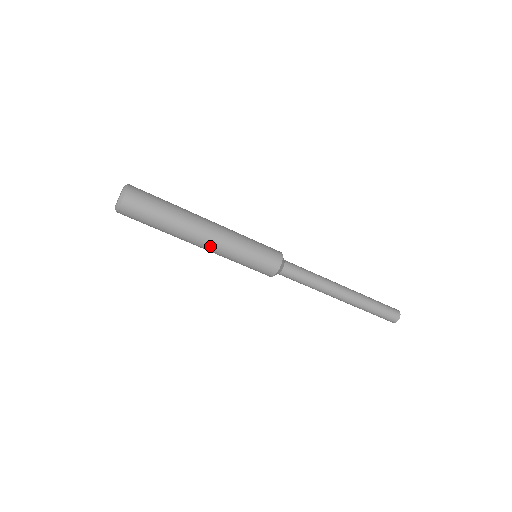
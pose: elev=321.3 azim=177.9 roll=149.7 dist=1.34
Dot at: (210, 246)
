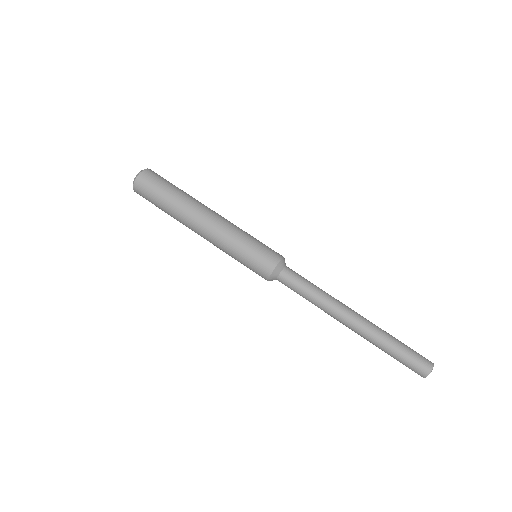
Dot at: (212, 223)
